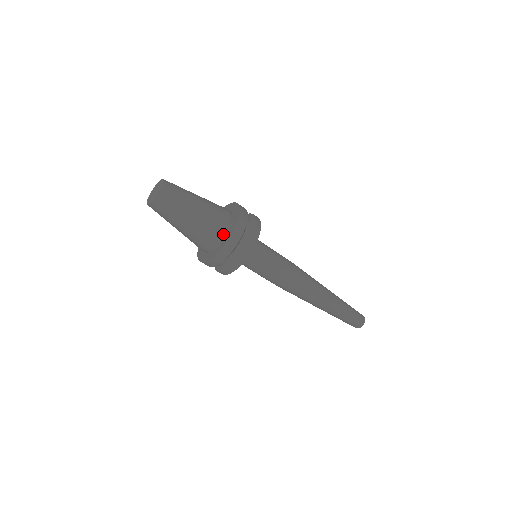
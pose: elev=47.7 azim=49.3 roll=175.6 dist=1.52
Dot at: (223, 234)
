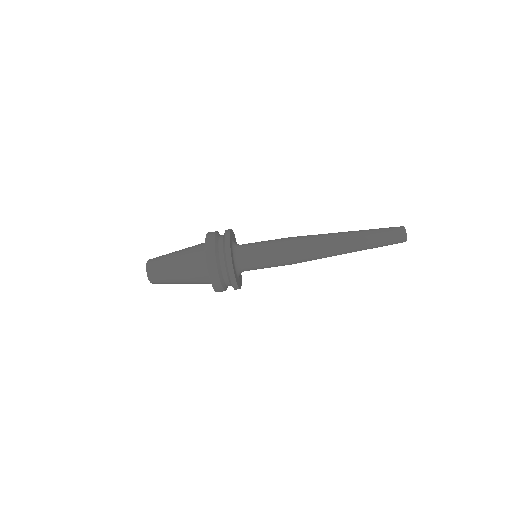
Dot at: (205, 259)
